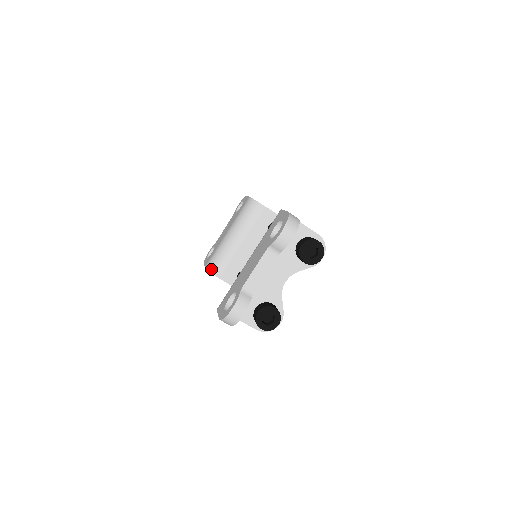
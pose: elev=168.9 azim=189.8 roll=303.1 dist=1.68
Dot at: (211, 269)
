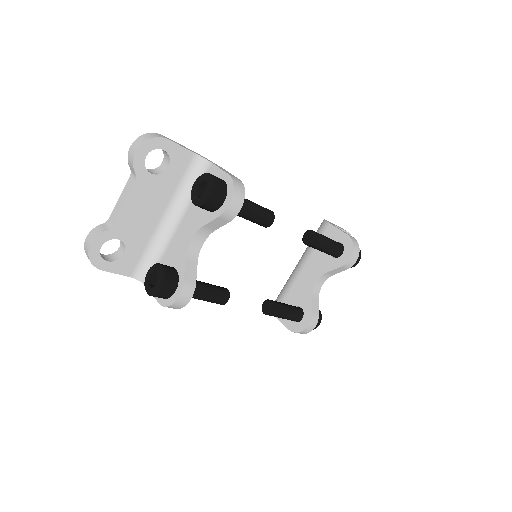
Dot at: occluded
